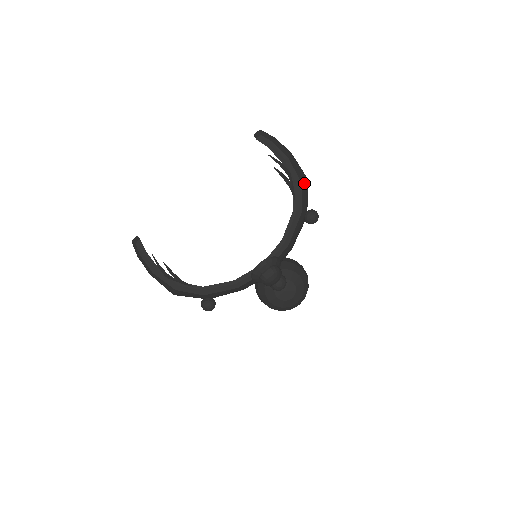
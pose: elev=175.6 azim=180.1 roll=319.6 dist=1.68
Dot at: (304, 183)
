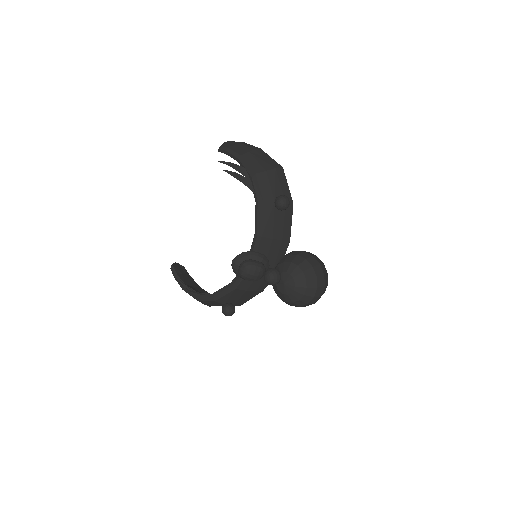
Dot at: (263, 173)
